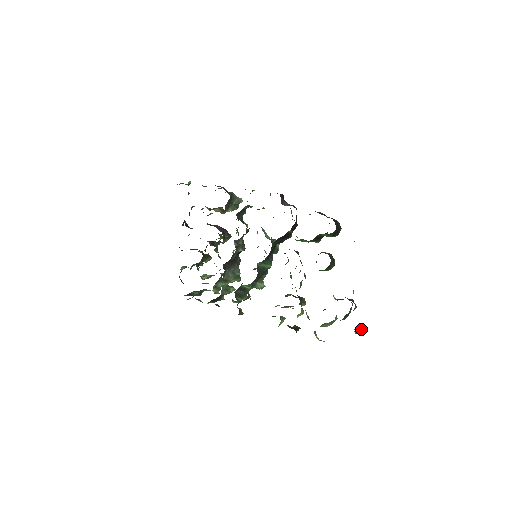
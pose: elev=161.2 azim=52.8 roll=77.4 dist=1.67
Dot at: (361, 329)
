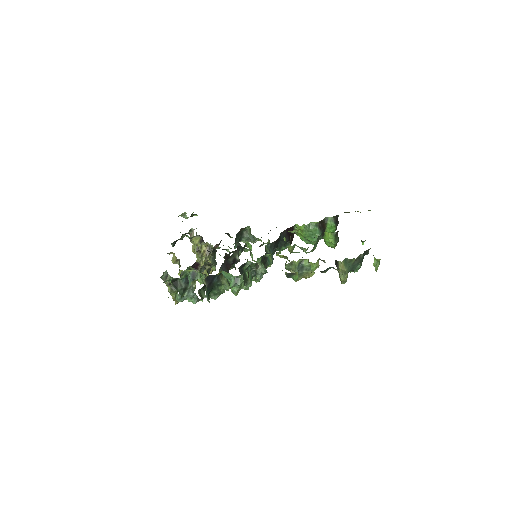
Dot at: occluded
